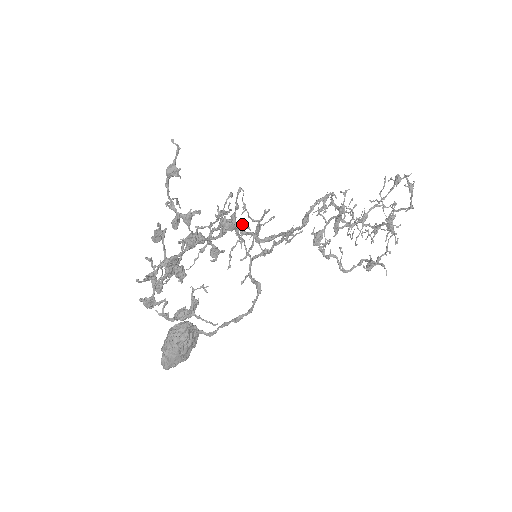
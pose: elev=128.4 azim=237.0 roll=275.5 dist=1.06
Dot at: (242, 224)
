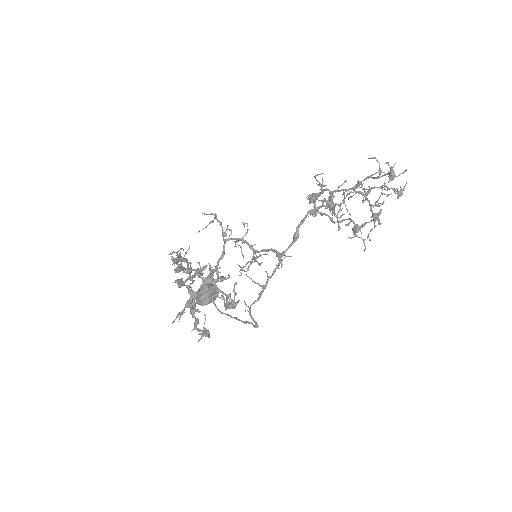
Dot at: (243, 223)
